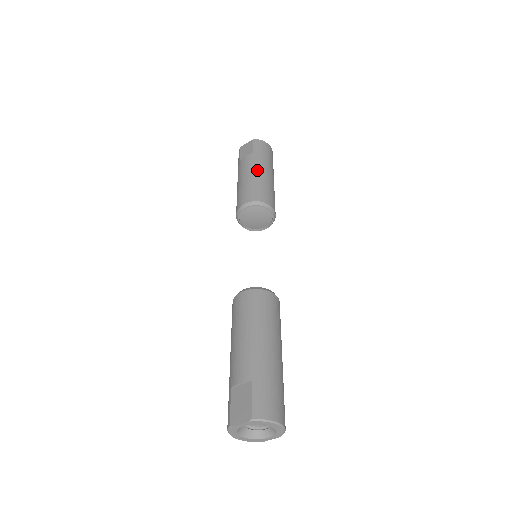
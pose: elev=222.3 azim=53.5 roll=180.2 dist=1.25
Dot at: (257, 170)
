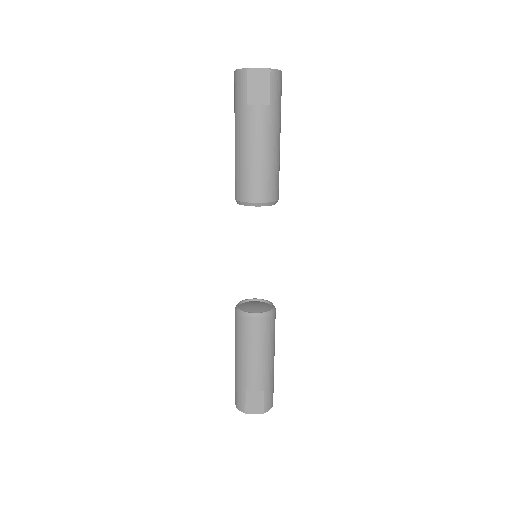
Dot at: (273, 144)
